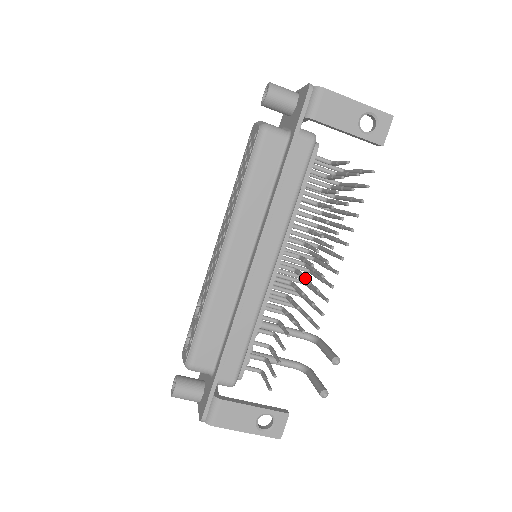
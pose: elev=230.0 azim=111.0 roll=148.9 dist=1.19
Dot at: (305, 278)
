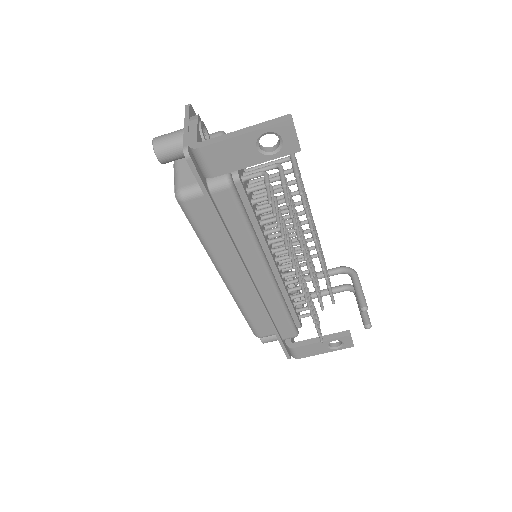
Dot at: occluded
